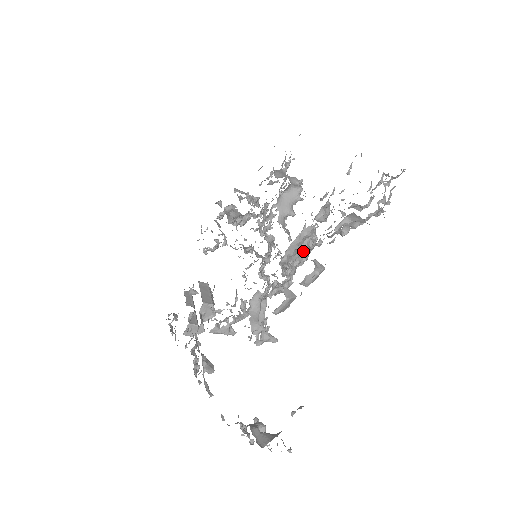
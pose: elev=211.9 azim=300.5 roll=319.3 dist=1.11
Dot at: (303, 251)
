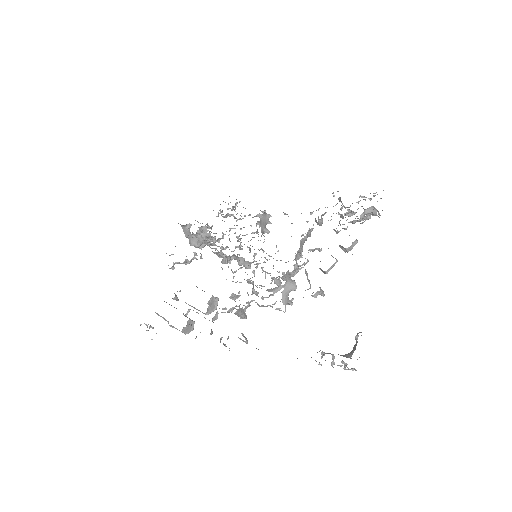
Dot at: (302, 248)
